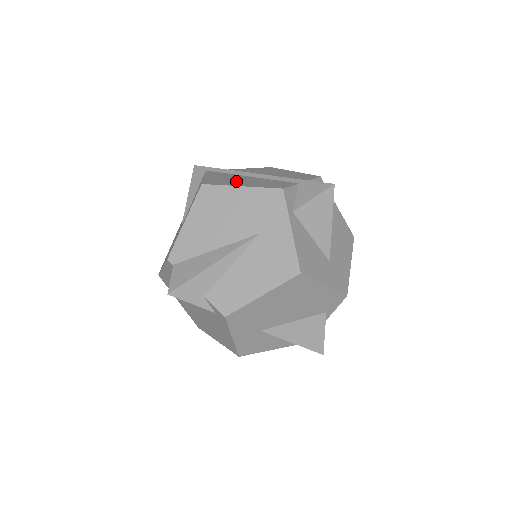
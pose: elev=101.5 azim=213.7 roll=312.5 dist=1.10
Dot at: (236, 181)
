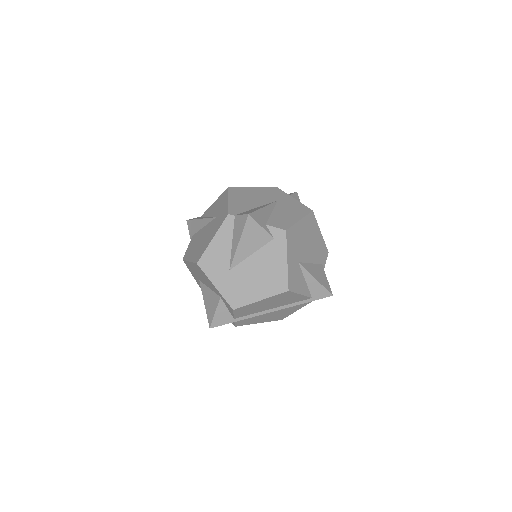
Dot at: occluded
